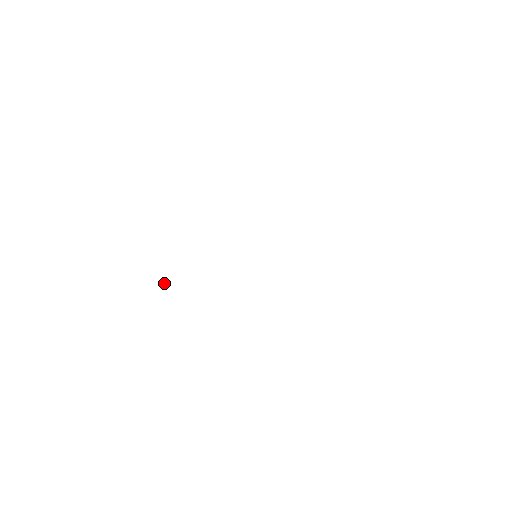
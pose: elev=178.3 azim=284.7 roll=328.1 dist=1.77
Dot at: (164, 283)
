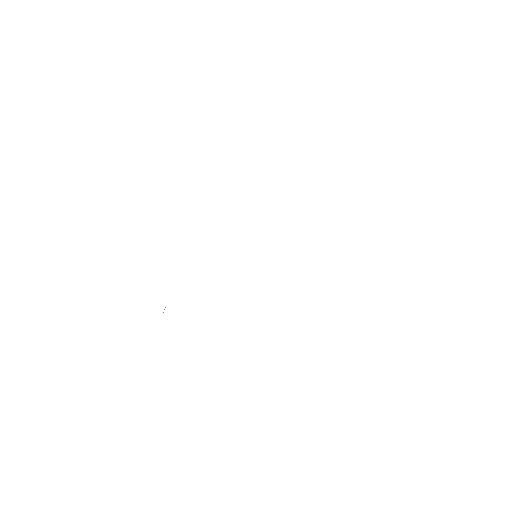
Dot at: (163, 312)
